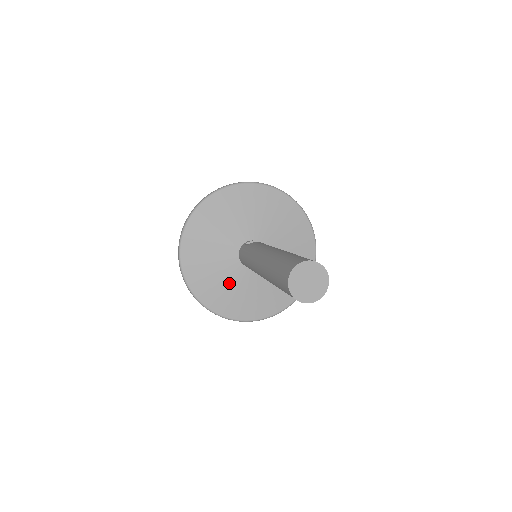
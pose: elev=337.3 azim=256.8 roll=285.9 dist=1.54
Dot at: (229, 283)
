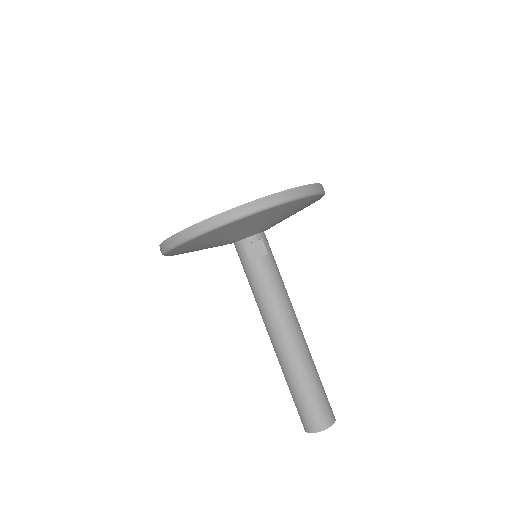
Dot at: occluded
